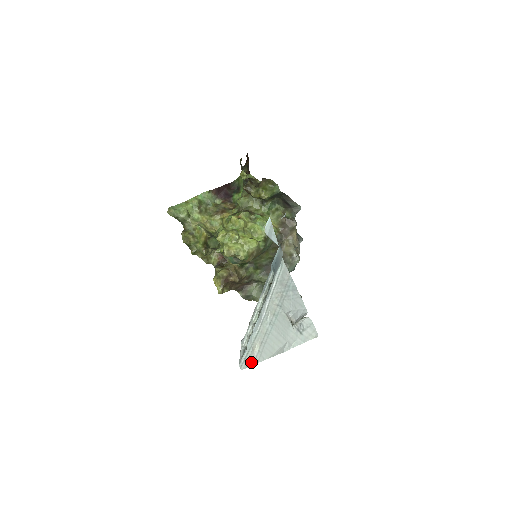
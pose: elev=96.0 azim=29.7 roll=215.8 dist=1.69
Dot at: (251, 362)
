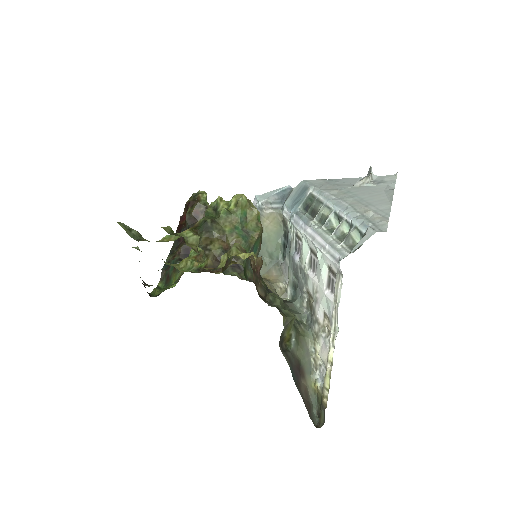
Dot at: (383, 219)
